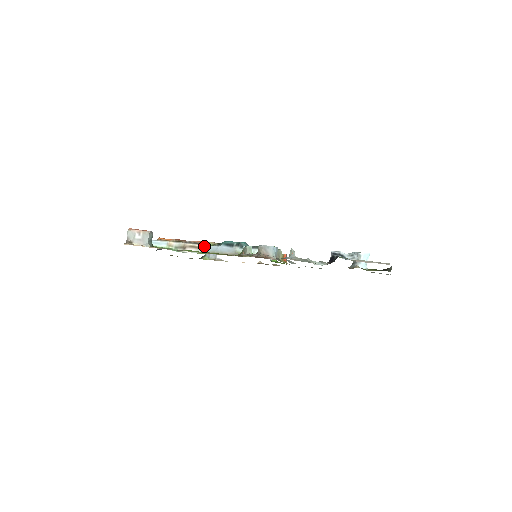
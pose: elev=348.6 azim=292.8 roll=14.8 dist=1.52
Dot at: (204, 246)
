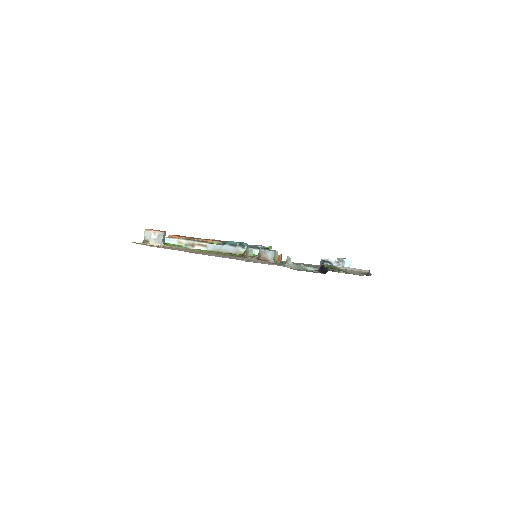
Dot at: (211, 245)
